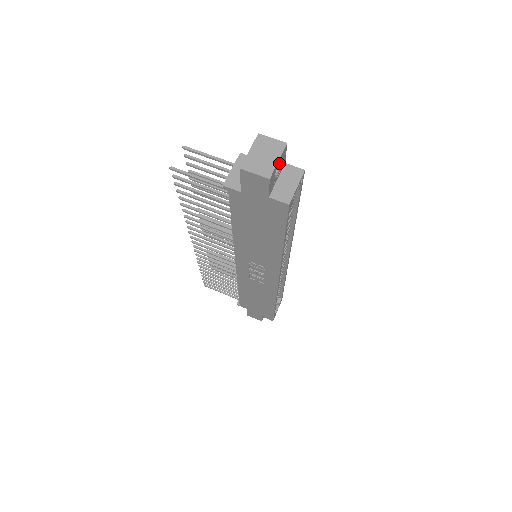
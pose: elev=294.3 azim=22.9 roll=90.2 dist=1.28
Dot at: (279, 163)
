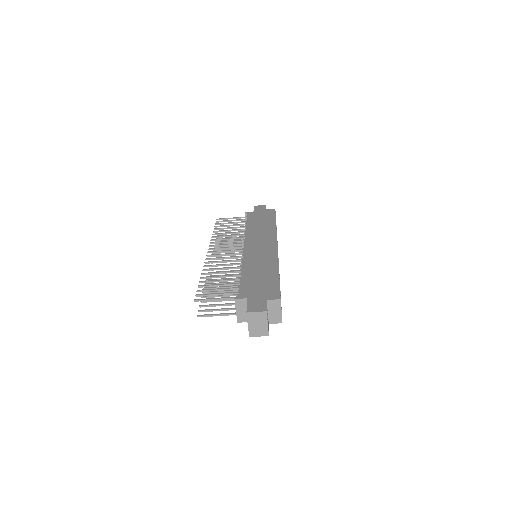
Dot at: occluded
